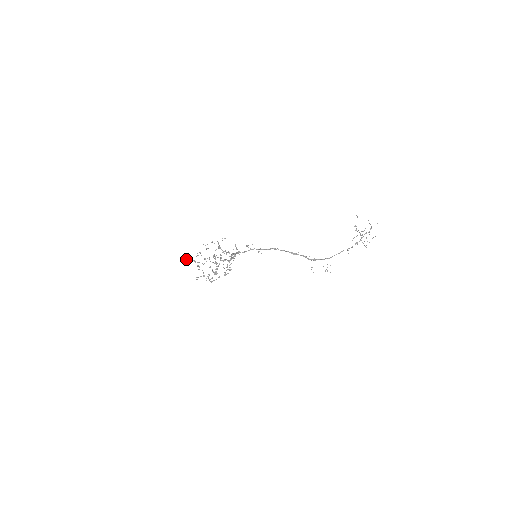
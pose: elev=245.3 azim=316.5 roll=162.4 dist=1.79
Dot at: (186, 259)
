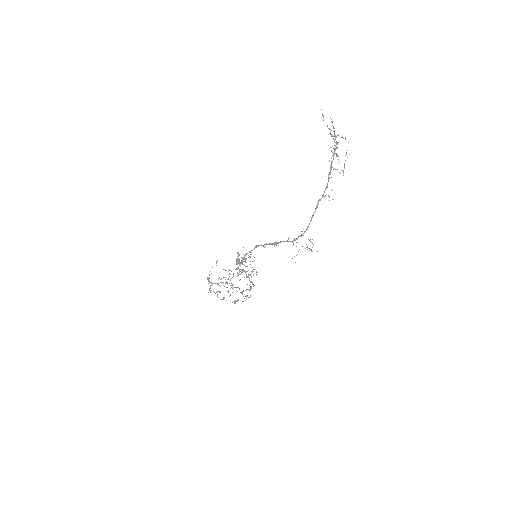
Dot at: occluded
